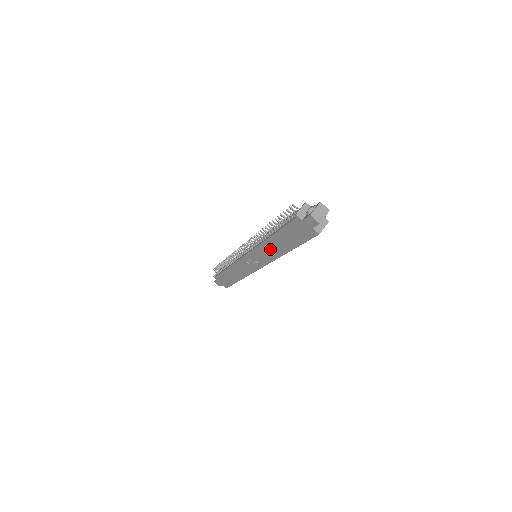
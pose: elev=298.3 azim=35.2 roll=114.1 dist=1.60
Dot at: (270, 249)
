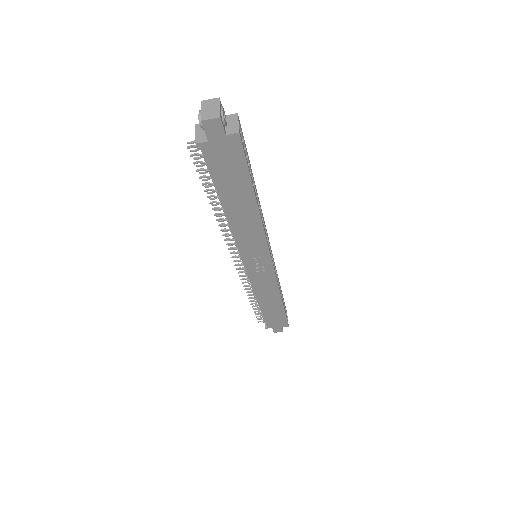
Dot at: (244, 226)
